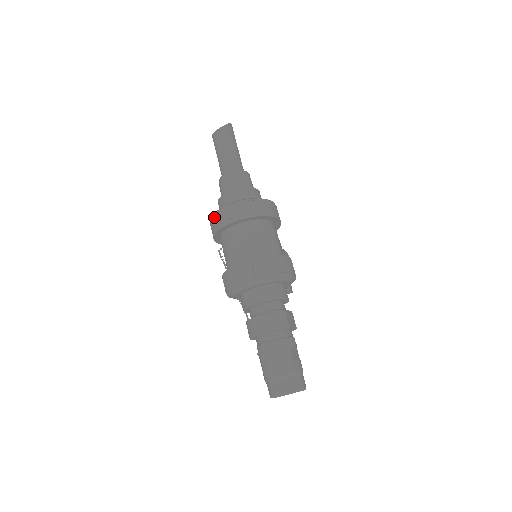
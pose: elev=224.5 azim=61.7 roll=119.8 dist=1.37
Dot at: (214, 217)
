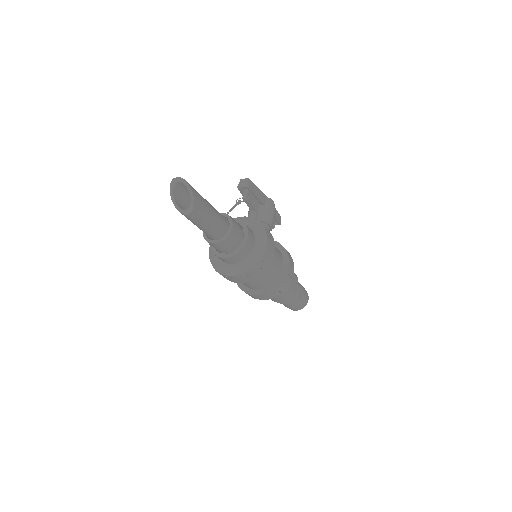
Dot at: occluded
